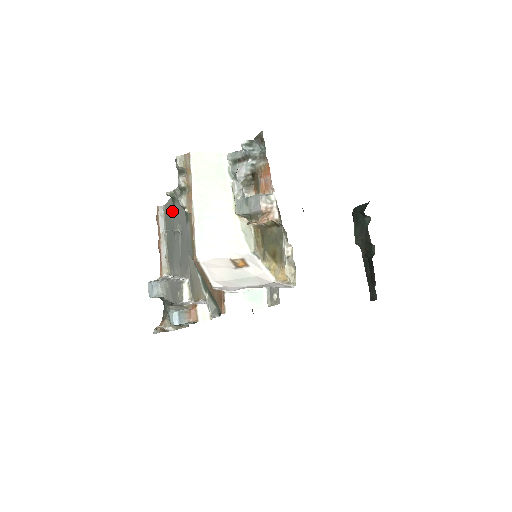
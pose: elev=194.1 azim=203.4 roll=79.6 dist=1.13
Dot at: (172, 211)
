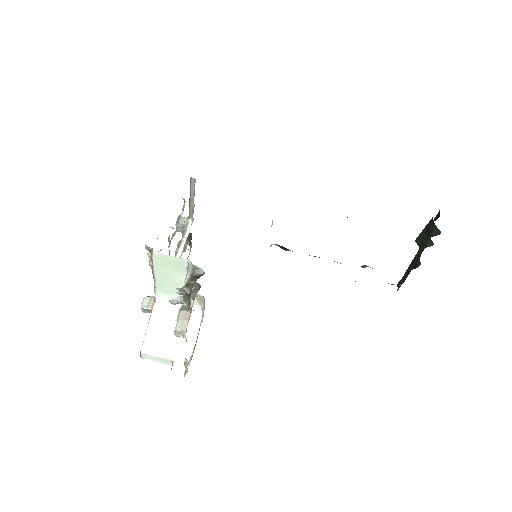
Dot at: occluded
